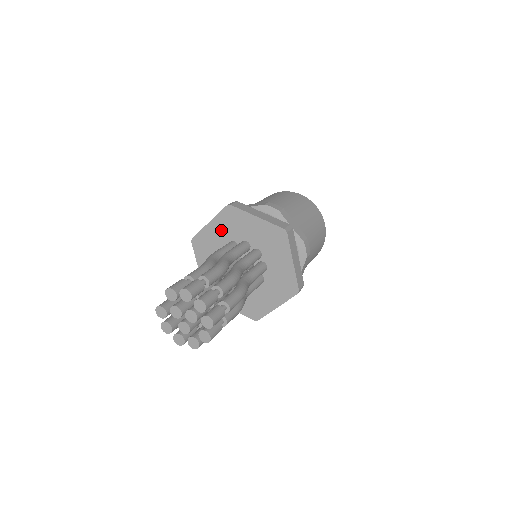
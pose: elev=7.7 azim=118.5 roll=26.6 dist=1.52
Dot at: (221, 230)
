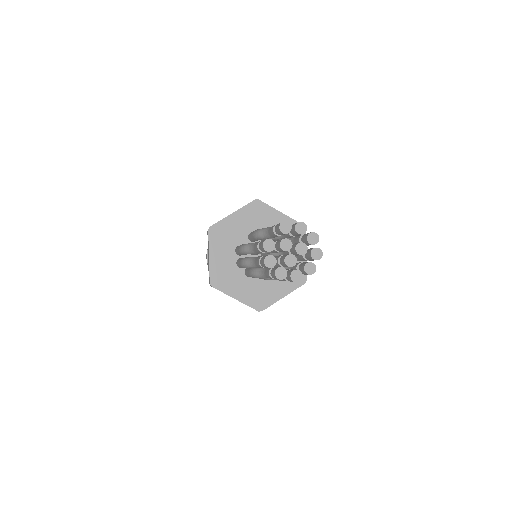
Dot at: (244, 221)
